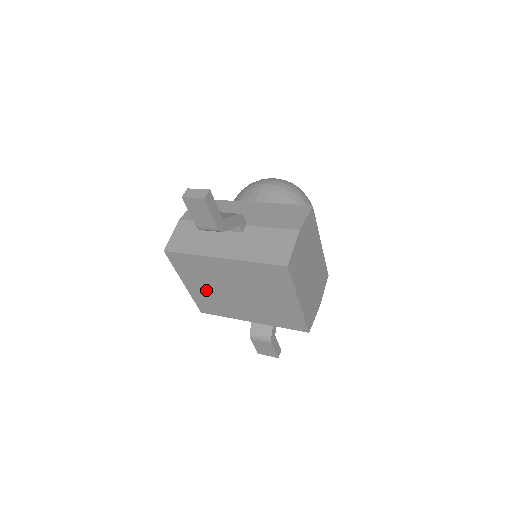
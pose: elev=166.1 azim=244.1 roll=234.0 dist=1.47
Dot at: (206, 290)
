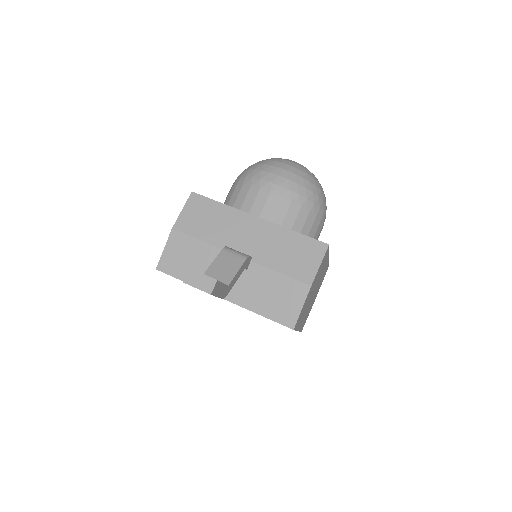
Dot at: occluded
